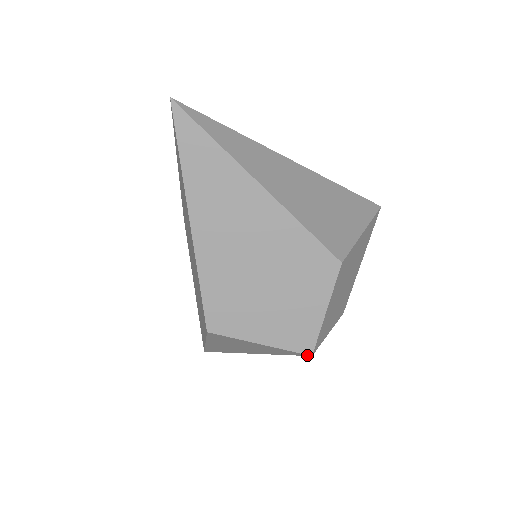
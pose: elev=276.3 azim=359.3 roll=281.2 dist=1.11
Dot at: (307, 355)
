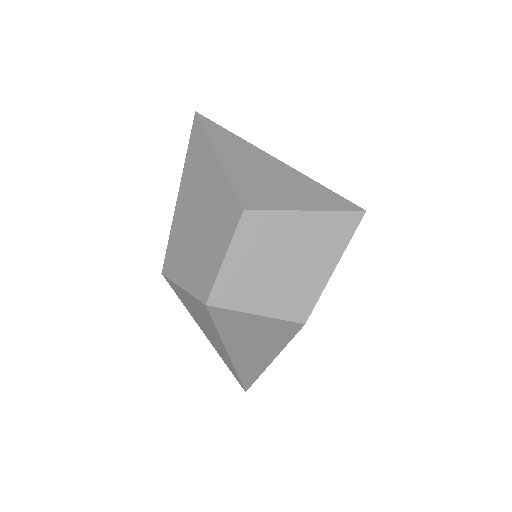
Dot at: (205, 305)
